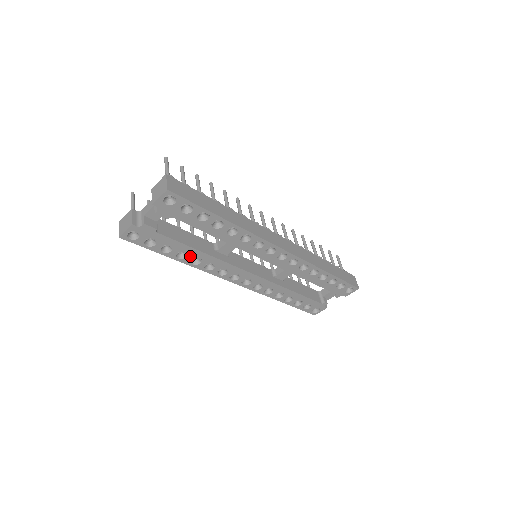
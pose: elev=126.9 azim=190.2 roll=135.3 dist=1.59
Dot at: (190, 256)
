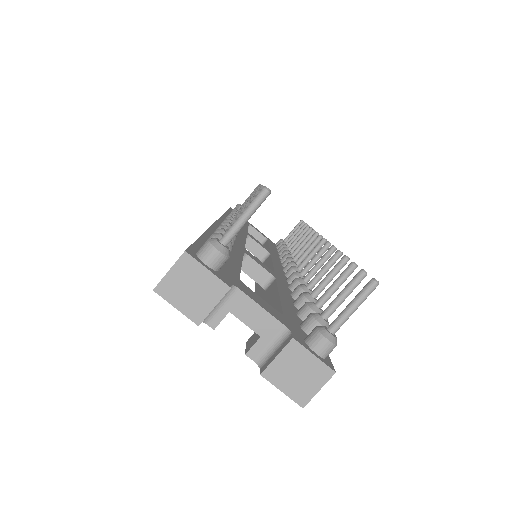
Dot at: occluded
